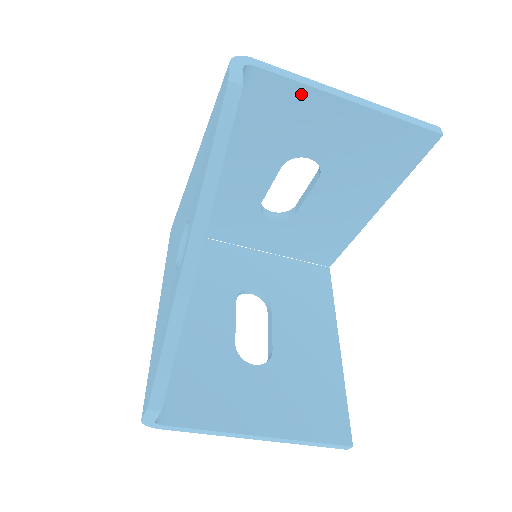
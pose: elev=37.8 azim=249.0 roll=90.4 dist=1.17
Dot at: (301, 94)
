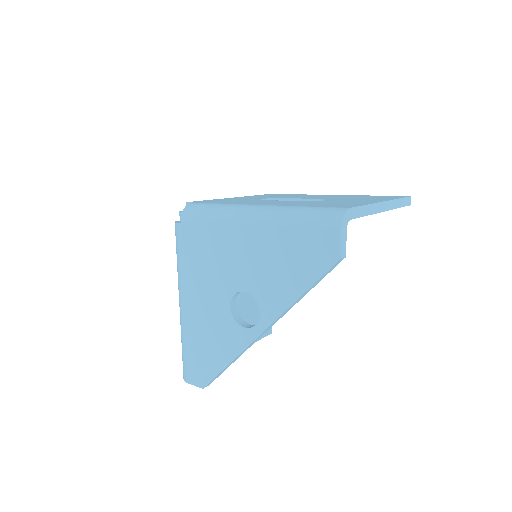
Dot at: occluded
